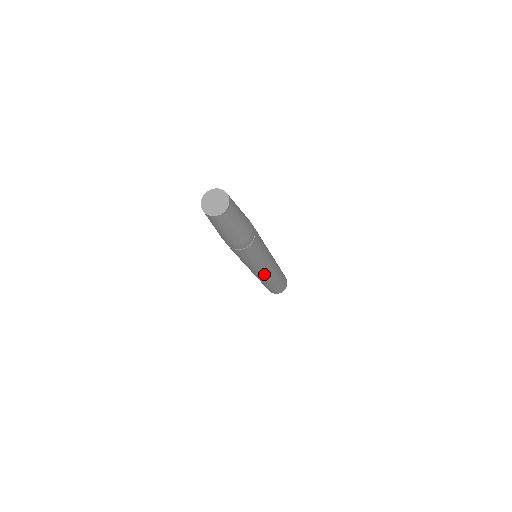
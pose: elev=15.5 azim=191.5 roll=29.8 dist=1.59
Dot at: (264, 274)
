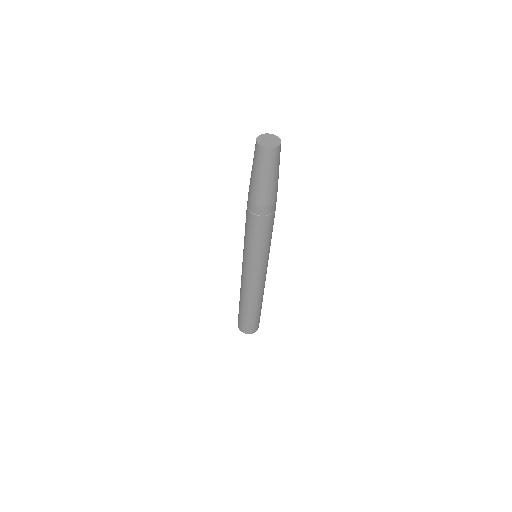
Dot at: (260, 280)
